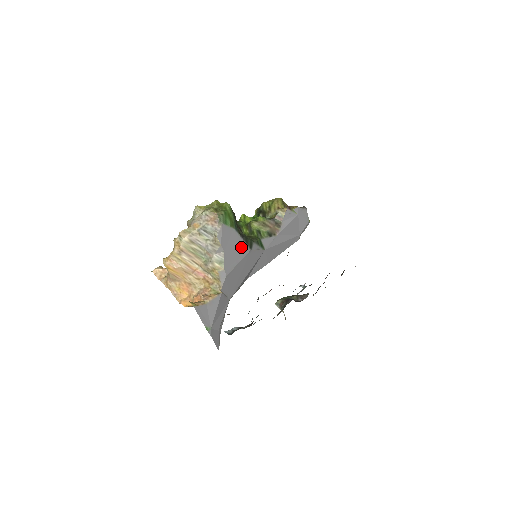
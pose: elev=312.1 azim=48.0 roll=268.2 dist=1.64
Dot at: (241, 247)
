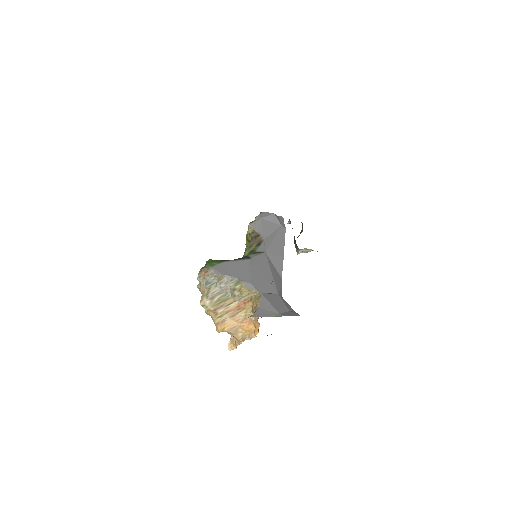
Dot at: (241, 264)
